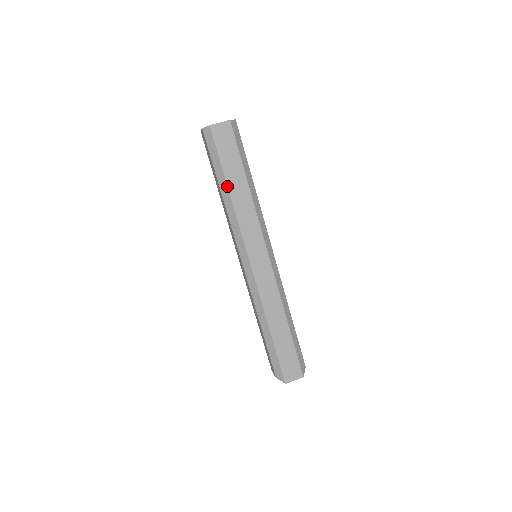
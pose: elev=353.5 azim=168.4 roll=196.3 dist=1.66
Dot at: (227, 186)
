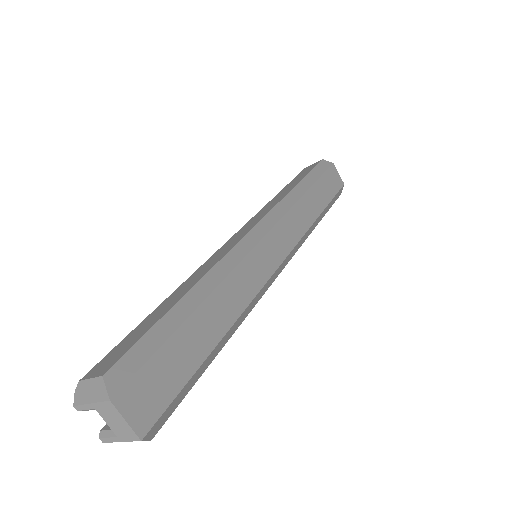
Dot at: (309, 188)
